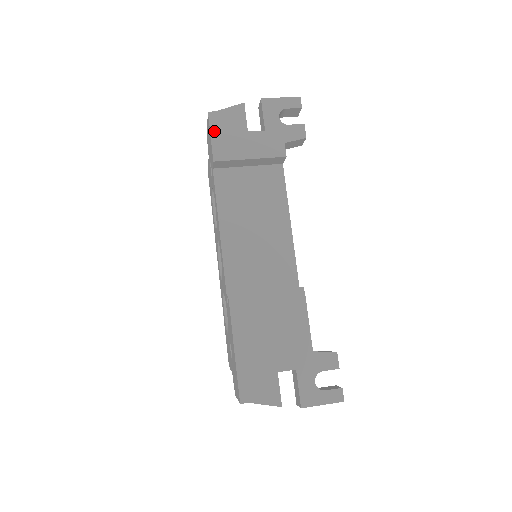
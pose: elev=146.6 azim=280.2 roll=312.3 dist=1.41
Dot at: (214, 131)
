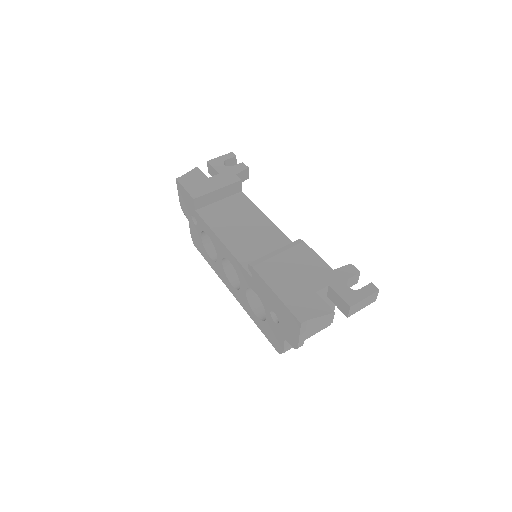
Dot at: (185, 185)
